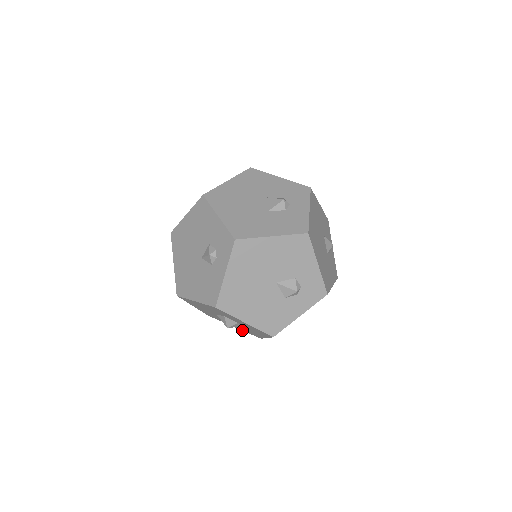
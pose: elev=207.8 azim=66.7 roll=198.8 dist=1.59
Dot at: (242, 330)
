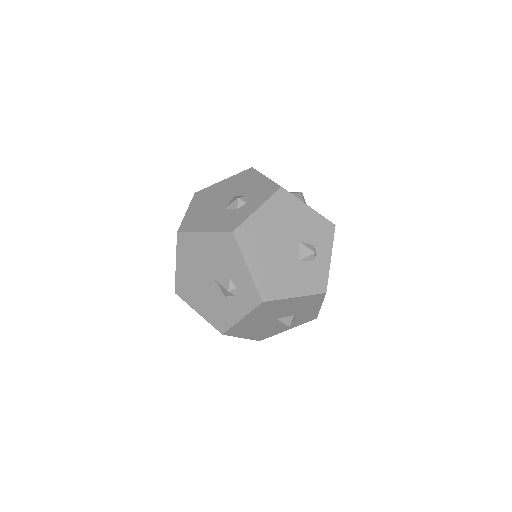
Dot at: occluded
